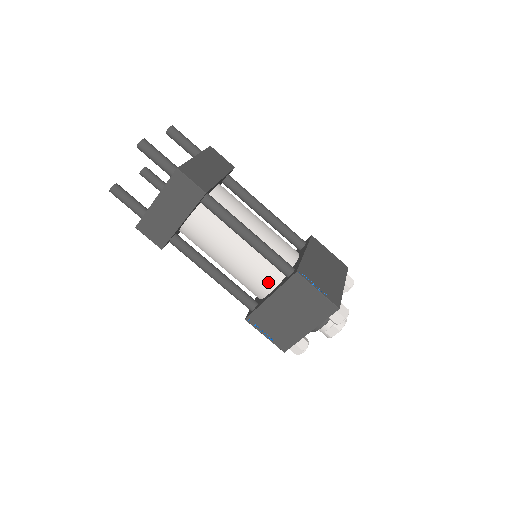
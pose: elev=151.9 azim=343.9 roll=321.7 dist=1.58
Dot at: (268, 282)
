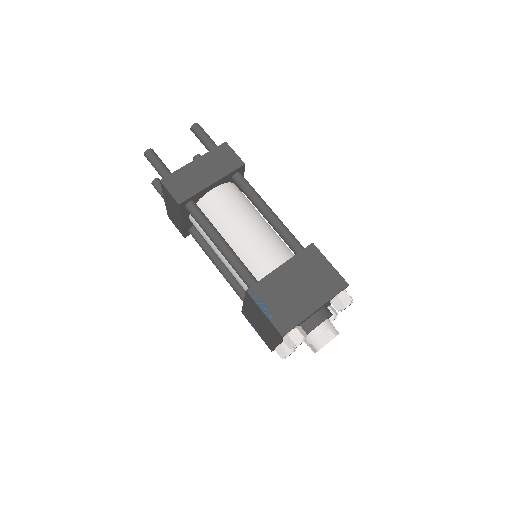
Dot at: (277, 259)
